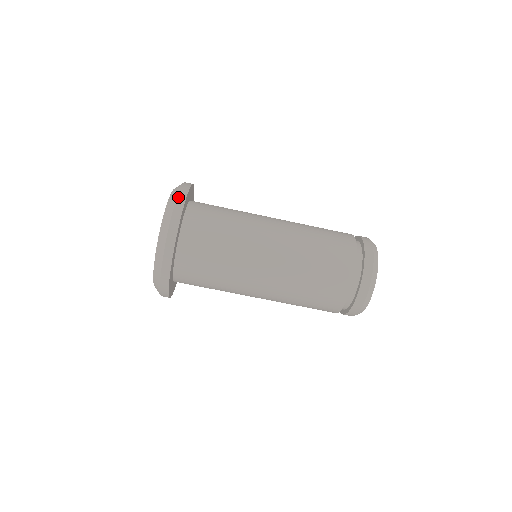
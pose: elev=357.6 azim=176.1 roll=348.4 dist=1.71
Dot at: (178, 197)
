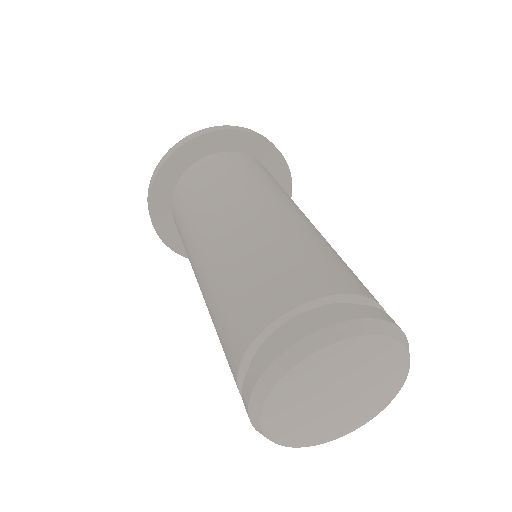
Dot at: (244, 128)
